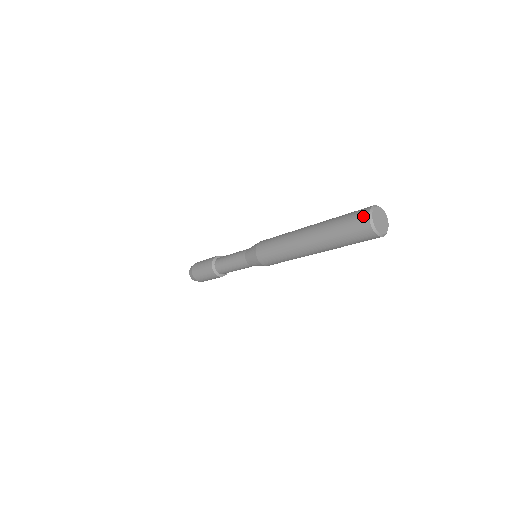
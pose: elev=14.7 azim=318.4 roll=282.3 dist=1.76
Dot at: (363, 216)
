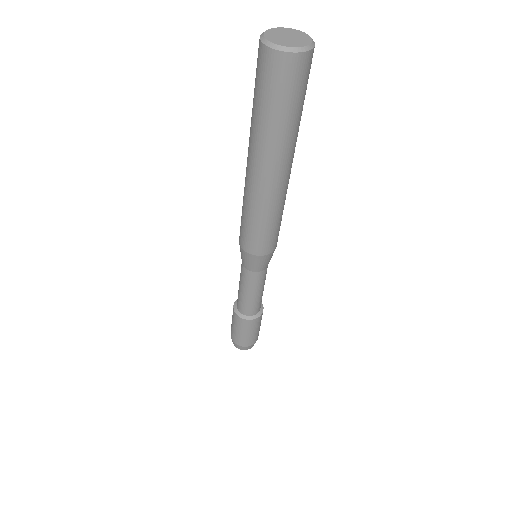
Dot at: occluded
